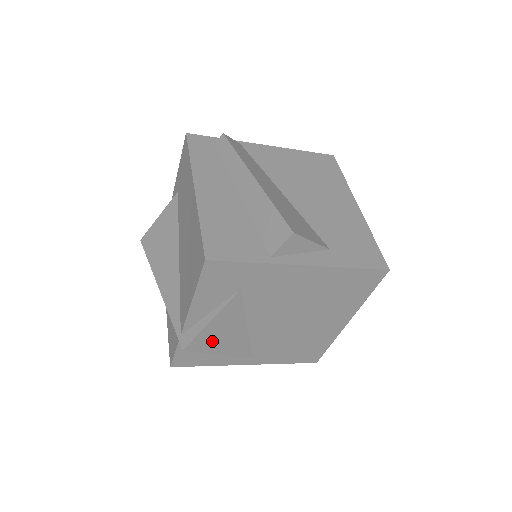
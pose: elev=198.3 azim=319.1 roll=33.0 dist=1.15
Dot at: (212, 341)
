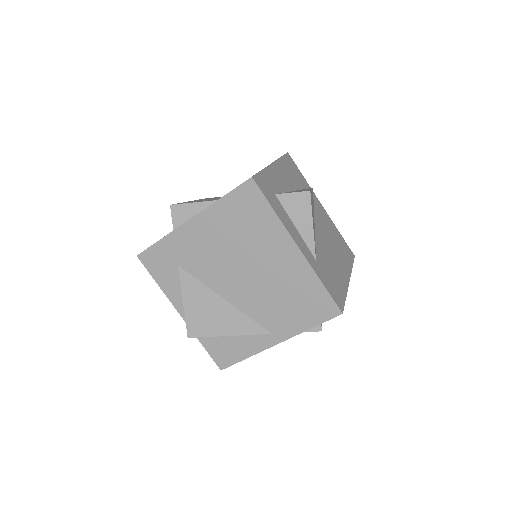
Dot at: (205, 322)
